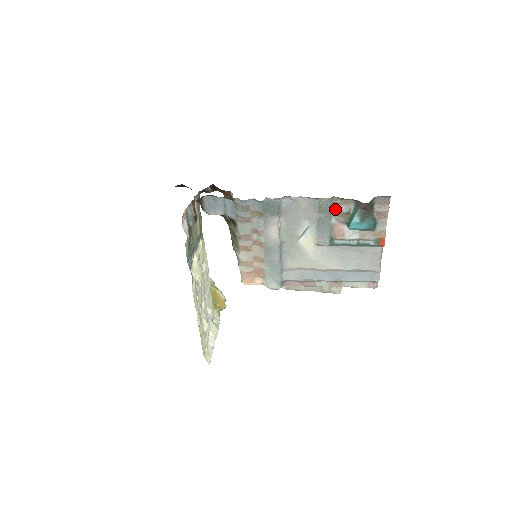
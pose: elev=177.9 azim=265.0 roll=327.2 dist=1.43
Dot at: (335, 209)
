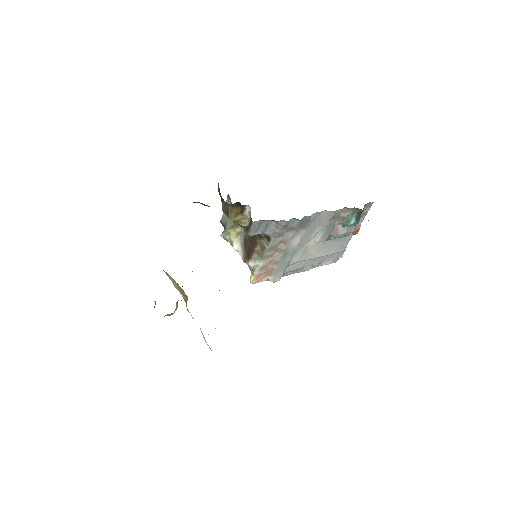
Dot at: (341, 216)
